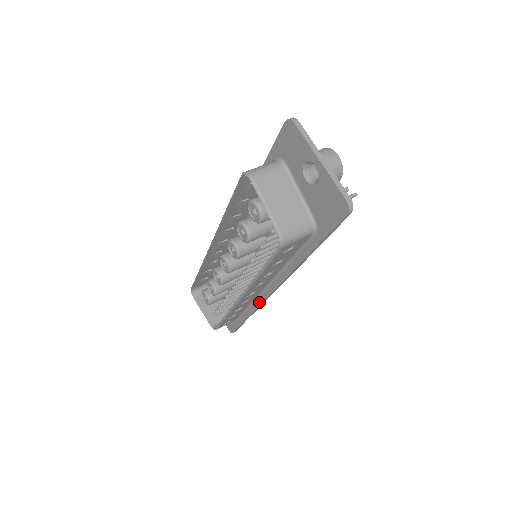
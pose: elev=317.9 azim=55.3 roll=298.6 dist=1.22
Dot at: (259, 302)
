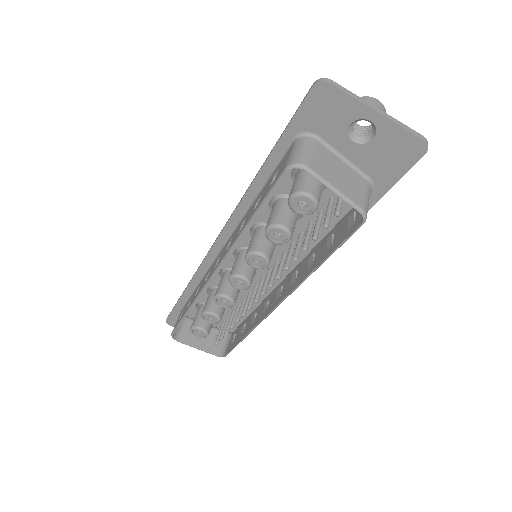
Dot at: occluded
